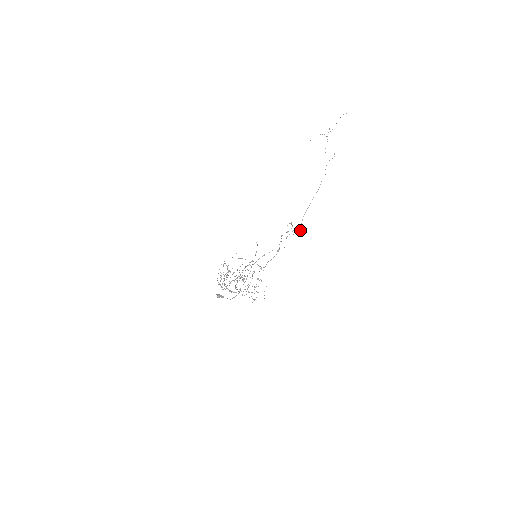
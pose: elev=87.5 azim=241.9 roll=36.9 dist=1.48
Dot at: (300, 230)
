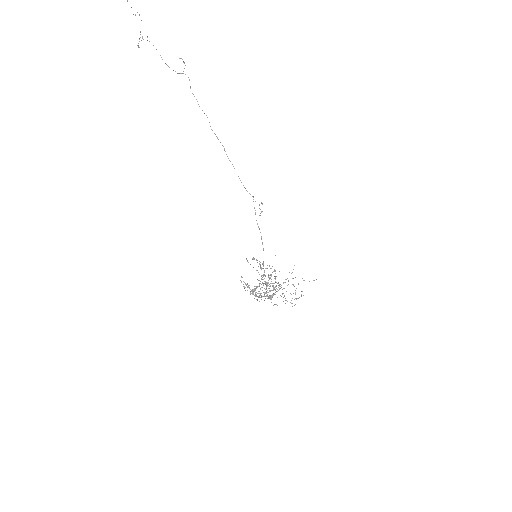
Dot at: occluded
